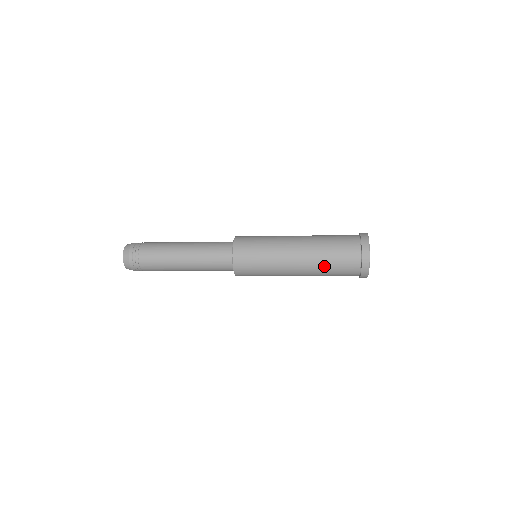
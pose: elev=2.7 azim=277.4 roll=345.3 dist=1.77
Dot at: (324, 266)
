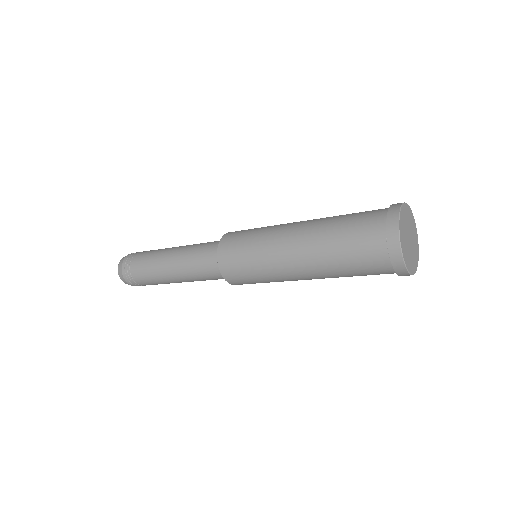
Dot at: (331, 249)
